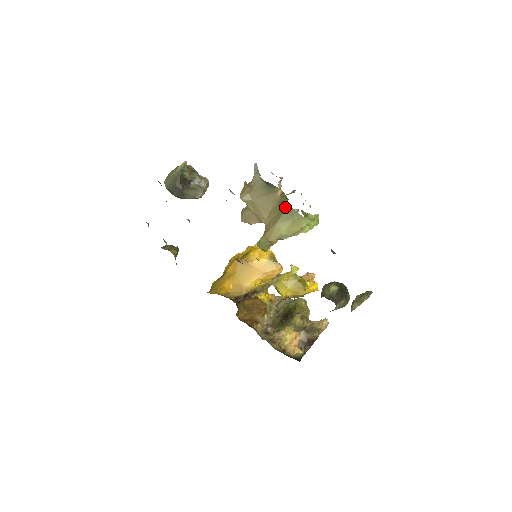
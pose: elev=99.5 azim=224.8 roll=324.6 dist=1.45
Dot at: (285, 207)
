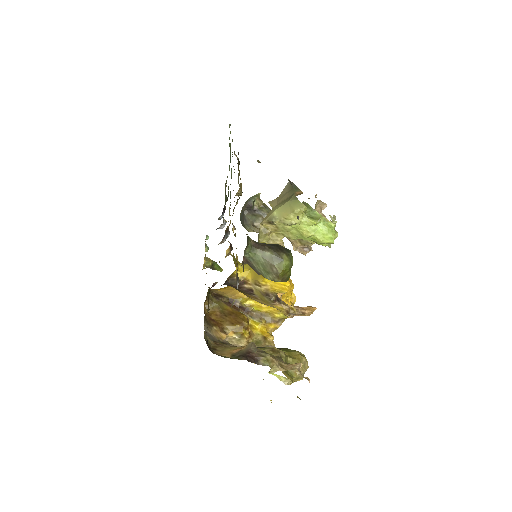
Dot at: occluded
